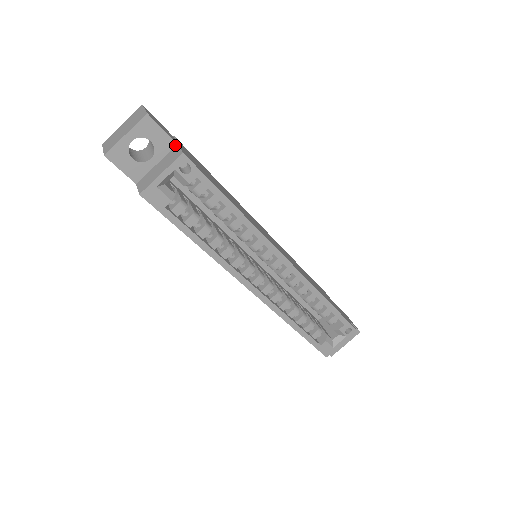
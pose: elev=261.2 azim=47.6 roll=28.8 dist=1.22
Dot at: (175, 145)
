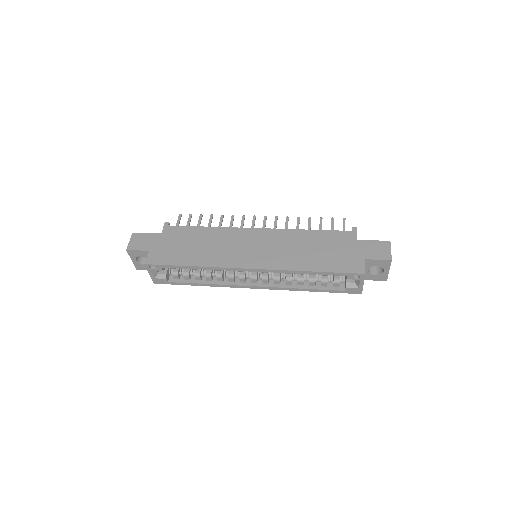
Dot at: (149, 251)
